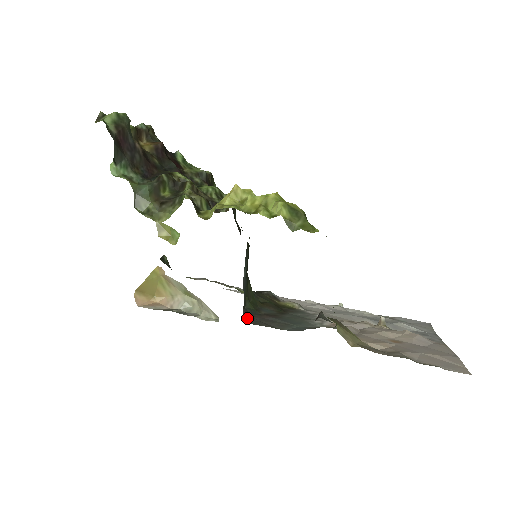
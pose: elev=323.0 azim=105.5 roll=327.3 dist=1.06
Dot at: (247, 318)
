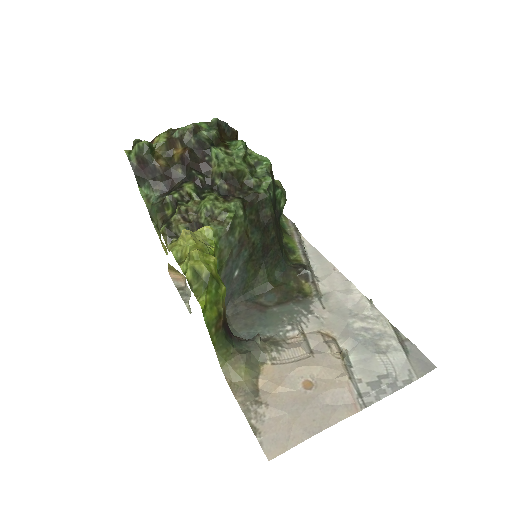
Dot at: (230, 308)
